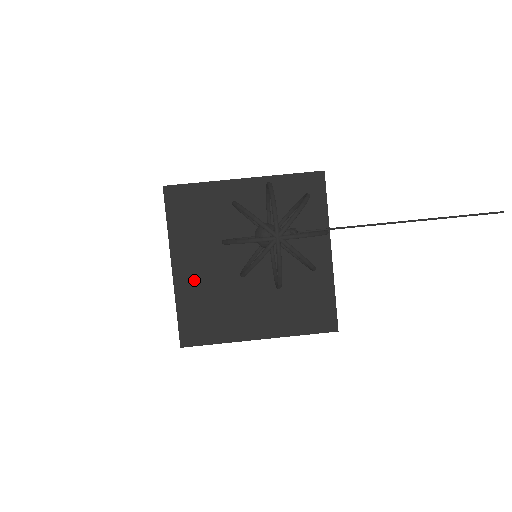
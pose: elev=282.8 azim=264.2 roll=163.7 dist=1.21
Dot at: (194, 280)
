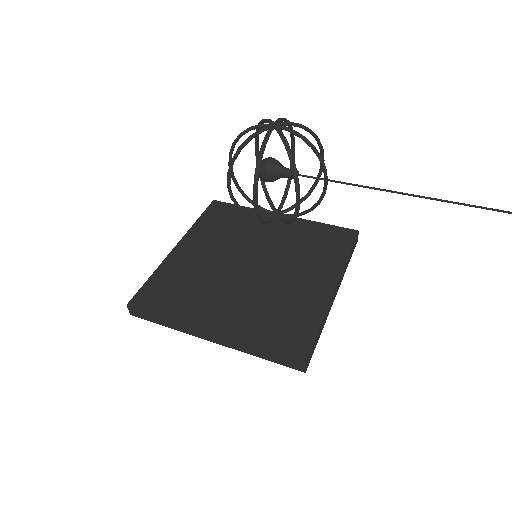
Dot at: (187, 260)
